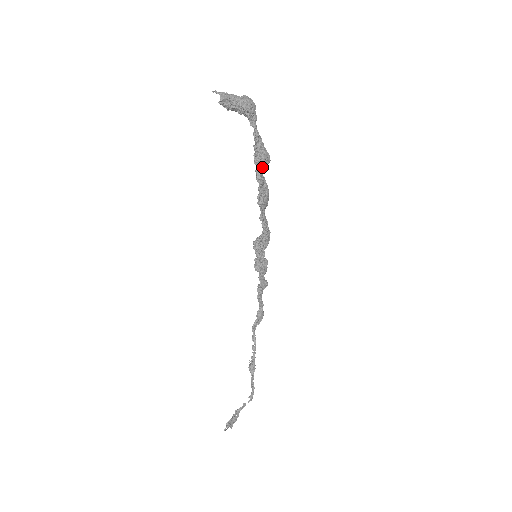
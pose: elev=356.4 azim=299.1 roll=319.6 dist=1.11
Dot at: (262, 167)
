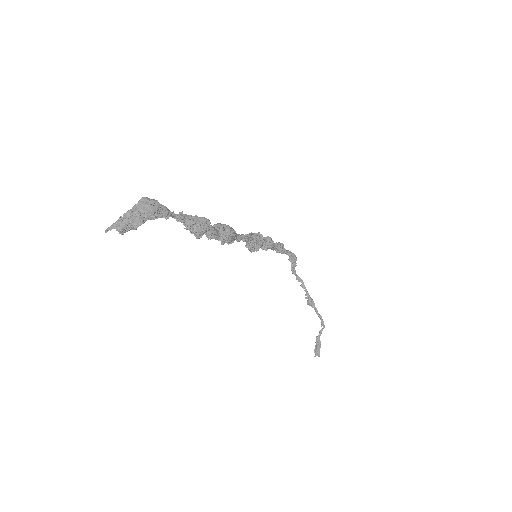
Dot at: (206, 230)
